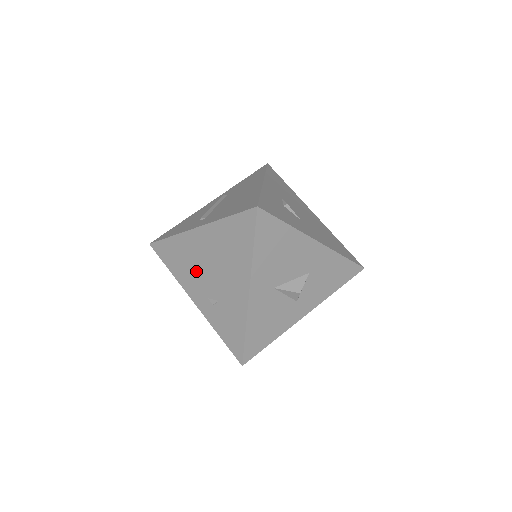
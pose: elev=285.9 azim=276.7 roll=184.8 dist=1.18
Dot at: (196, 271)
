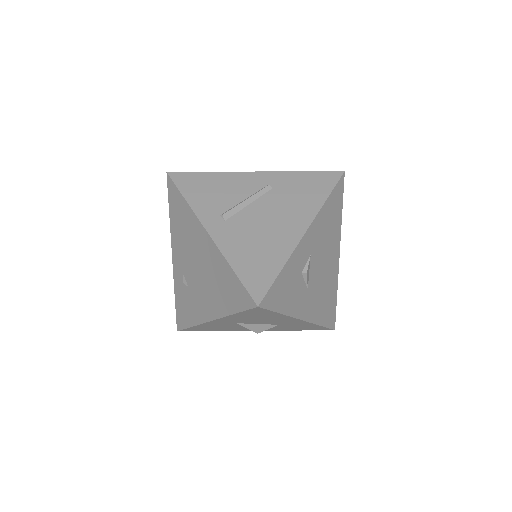
Dot at: (187, 249)
